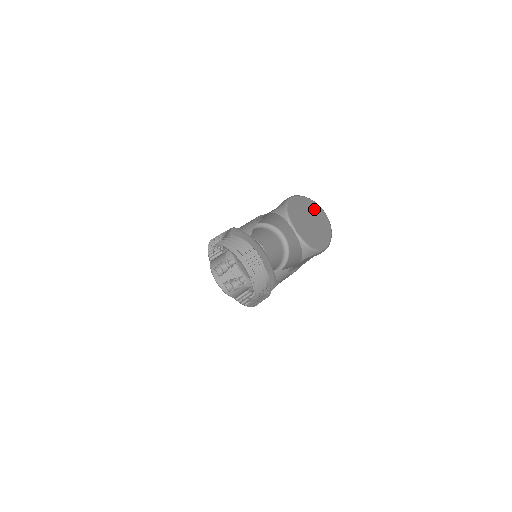
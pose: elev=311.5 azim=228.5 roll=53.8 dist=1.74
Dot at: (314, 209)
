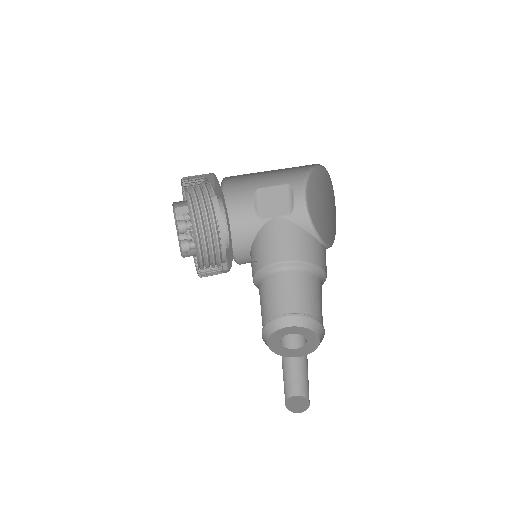
Dot at: (319, 180)
